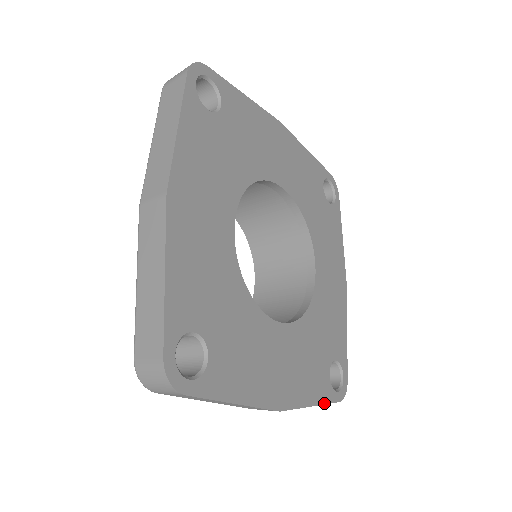
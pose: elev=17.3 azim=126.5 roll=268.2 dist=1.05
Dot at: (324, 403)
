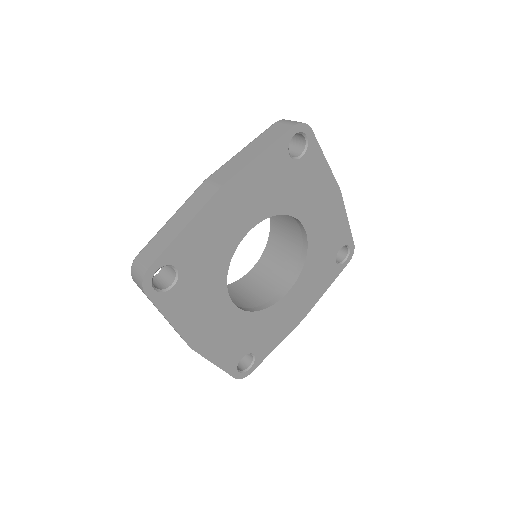
Dot at: occluded
